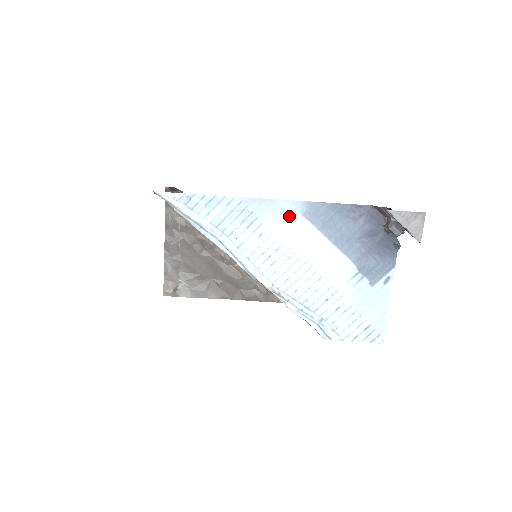
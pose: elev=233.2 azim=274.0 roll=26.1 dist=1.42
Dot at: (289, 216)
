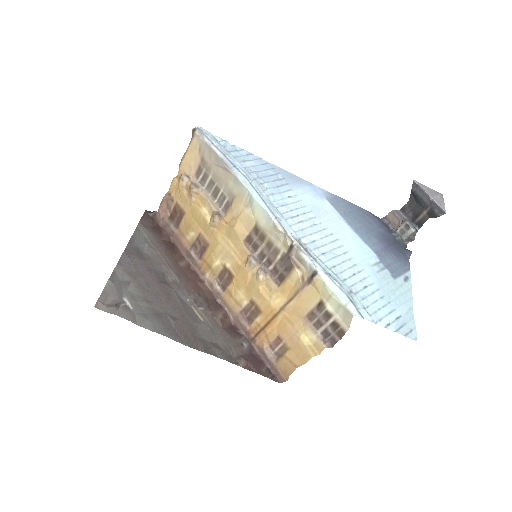
Dot at: (316, 195)
